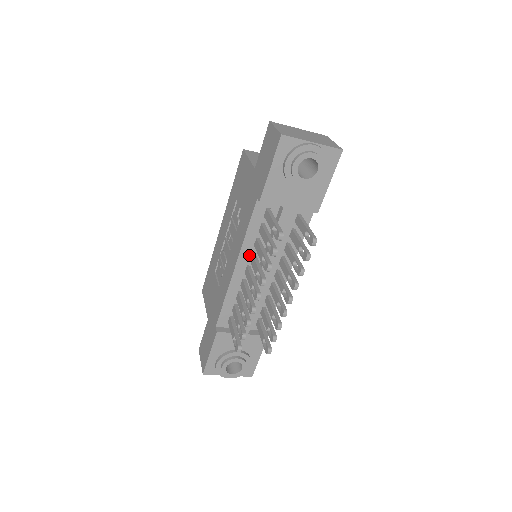
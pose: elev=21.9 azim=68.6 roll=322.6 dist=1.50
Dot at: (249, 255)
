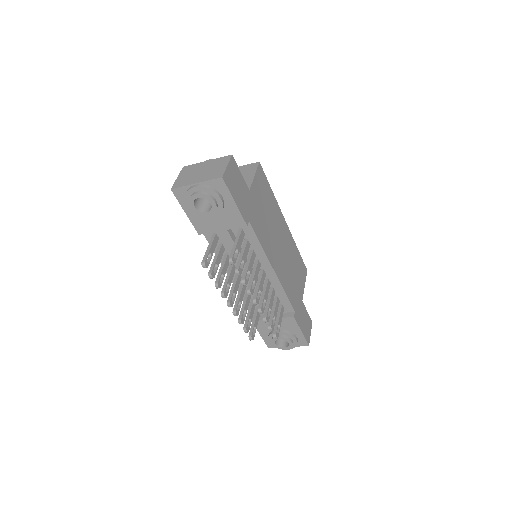
Dot at: occluded
